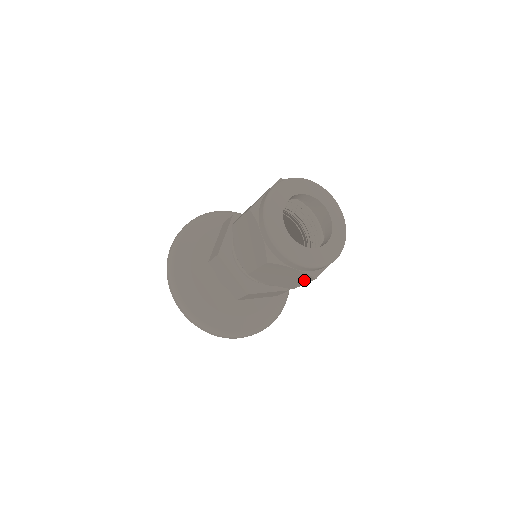
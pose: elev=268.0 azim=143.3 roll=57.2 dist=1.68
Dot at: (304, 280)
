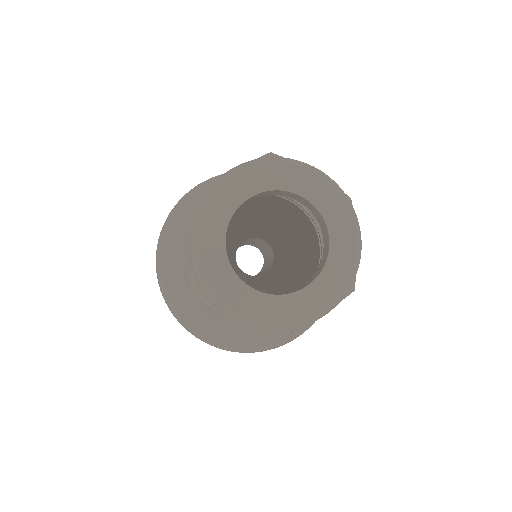
Dot at: occluded
